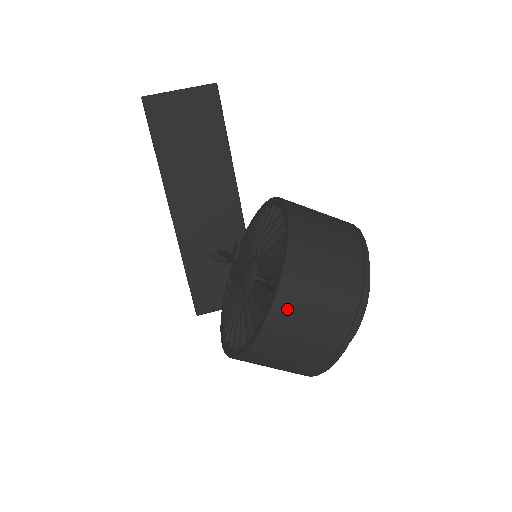
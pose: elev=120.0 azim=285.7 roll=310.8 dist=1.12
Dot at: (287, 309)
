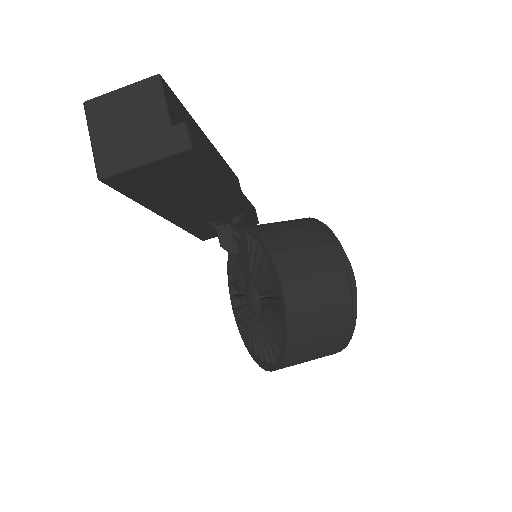
Dot at: occluded
